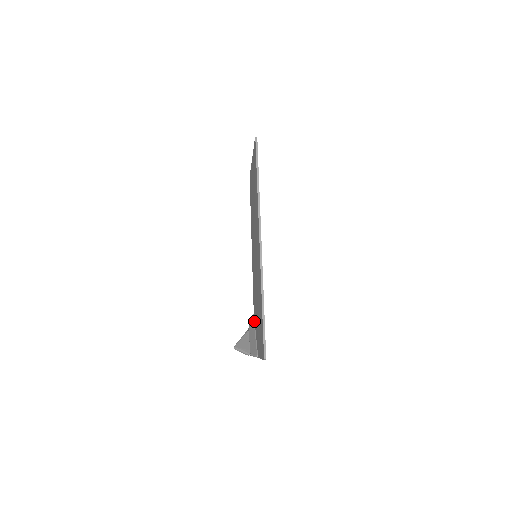
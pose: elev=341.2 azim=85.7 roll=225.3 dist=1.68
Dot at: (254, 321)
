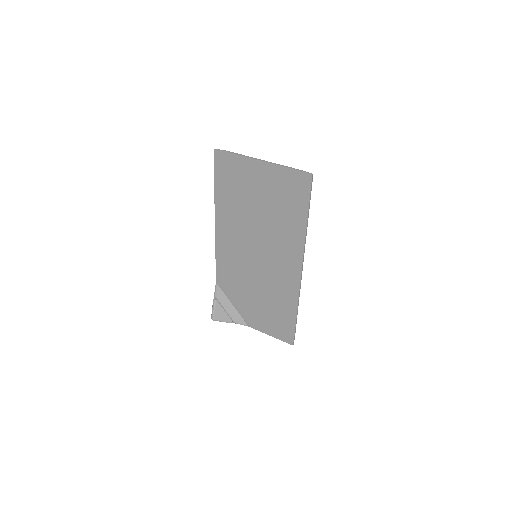
Dot at: (223, 291)
